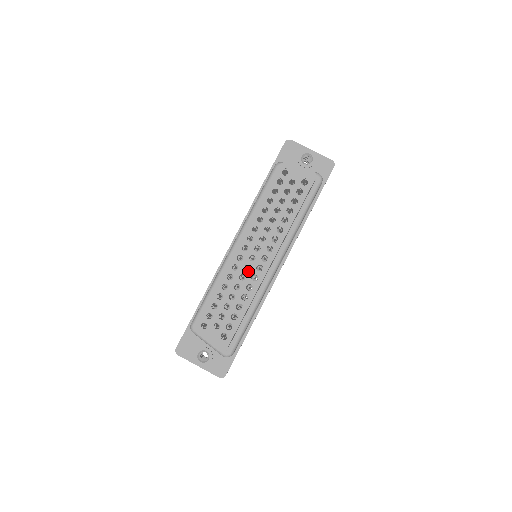
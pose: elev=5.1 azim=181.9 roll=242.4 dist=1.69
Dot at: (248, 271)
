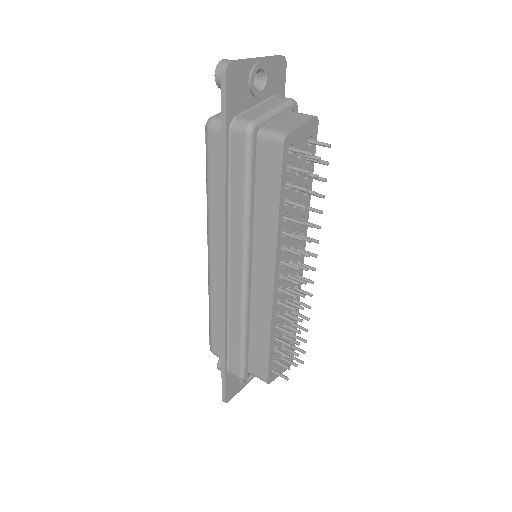
Dot at: (290, 291)
